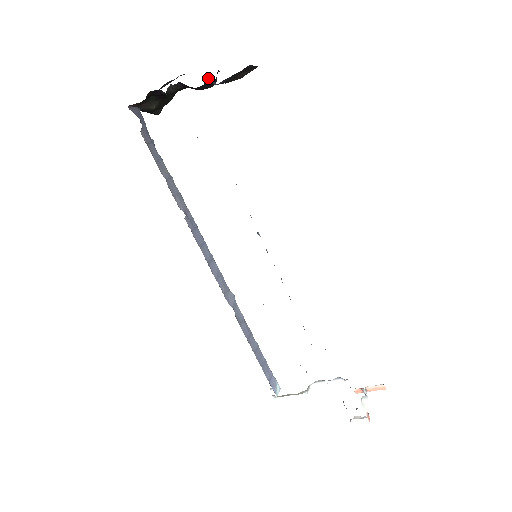
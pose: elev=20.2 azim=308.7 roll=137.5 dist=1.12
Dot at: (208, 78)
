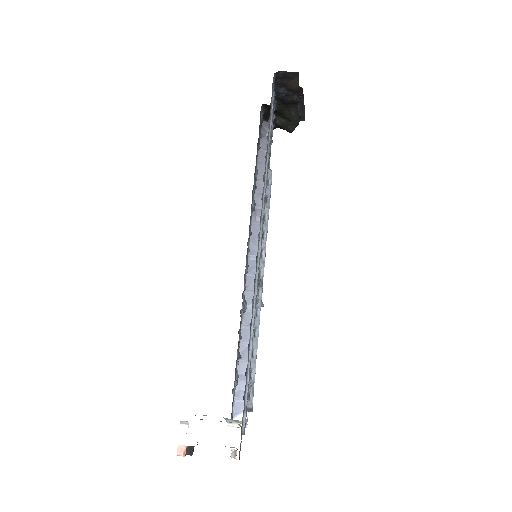
Dot at: occluded
